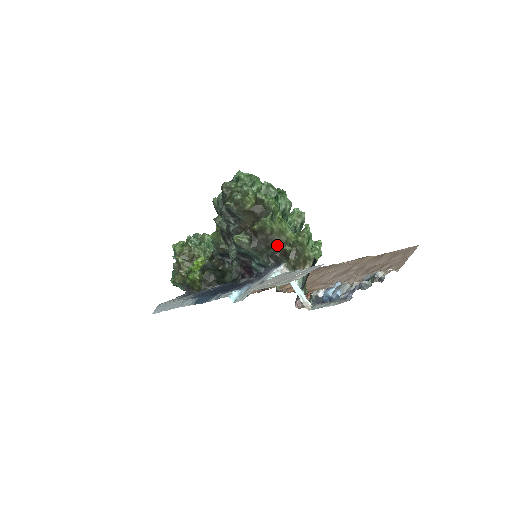
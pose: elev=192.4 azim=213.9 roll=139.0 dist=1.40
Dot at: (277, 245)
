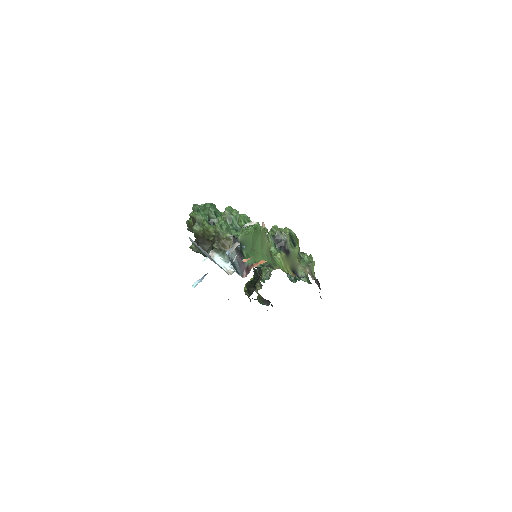
Dot at: (209, 240)
